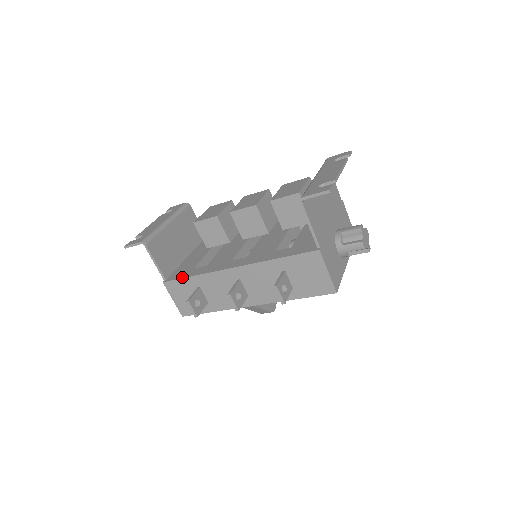
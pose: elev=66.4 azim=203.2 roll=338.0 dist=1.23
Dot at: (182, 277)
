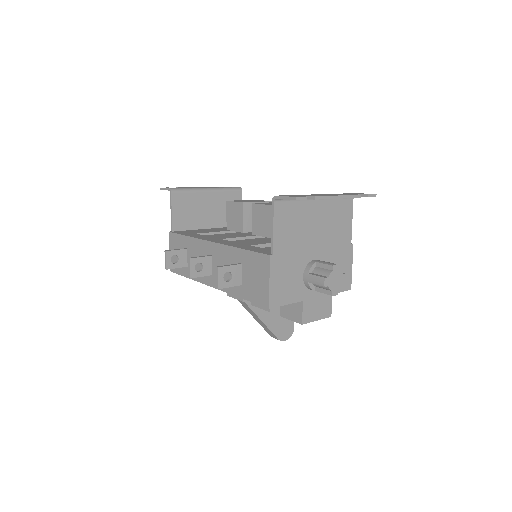
Dot at: (181, 233)
